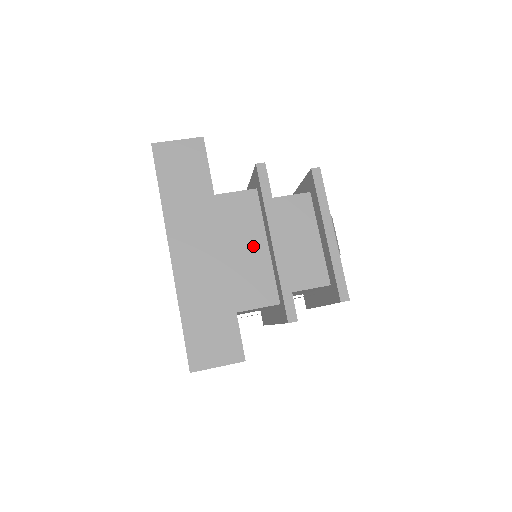
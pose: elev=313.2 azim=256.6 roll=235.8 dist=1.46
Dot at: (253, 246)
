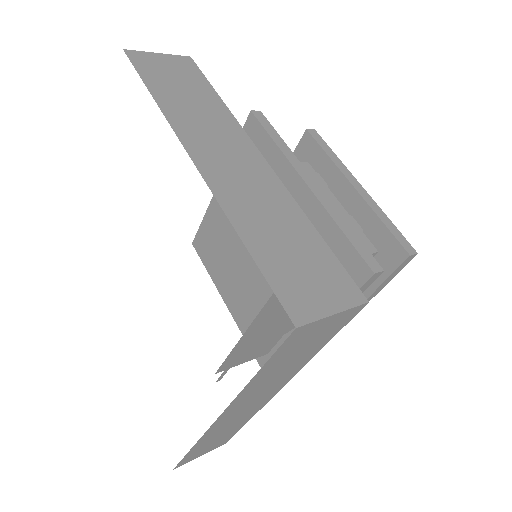
Dot at: occluded
